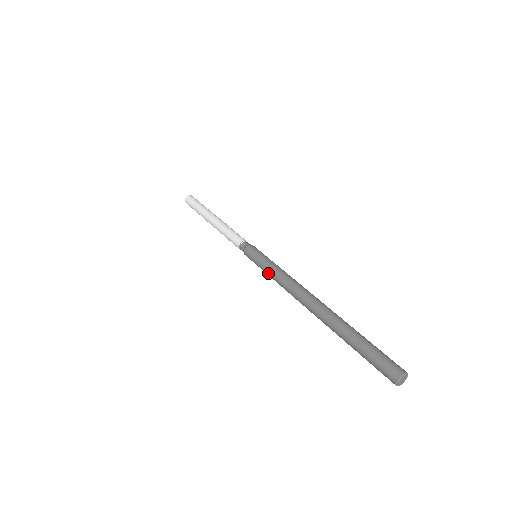
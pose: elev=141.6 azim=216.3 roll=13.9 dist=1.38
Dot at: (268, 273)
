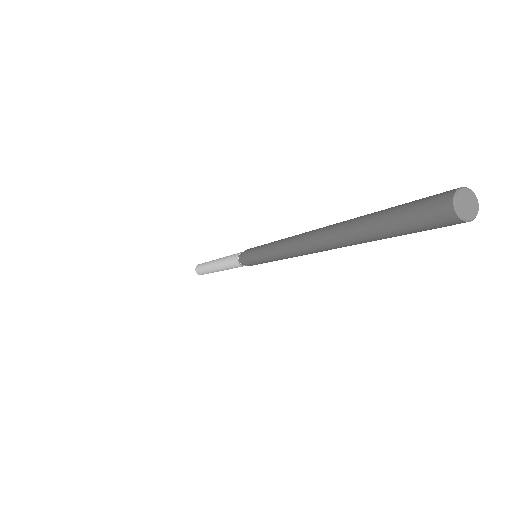
Dot at: (266, 256)
